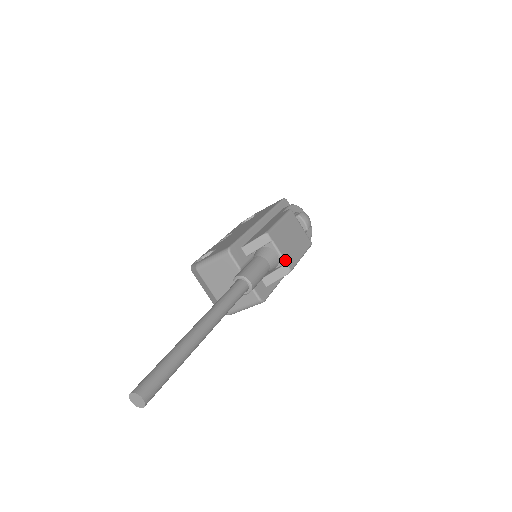
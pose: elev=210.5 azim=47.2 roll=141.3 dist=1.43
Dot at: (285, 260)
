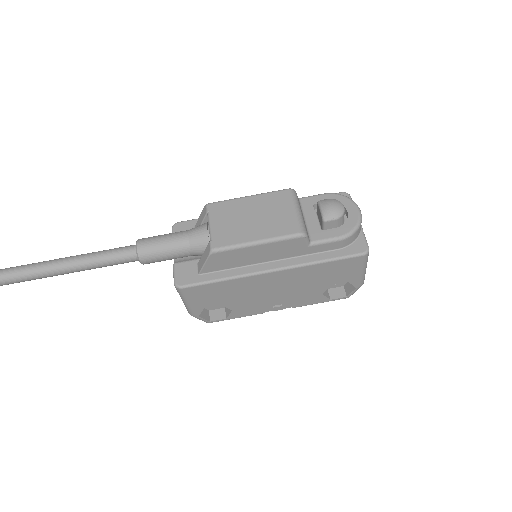
Dot at: (212, 236)
